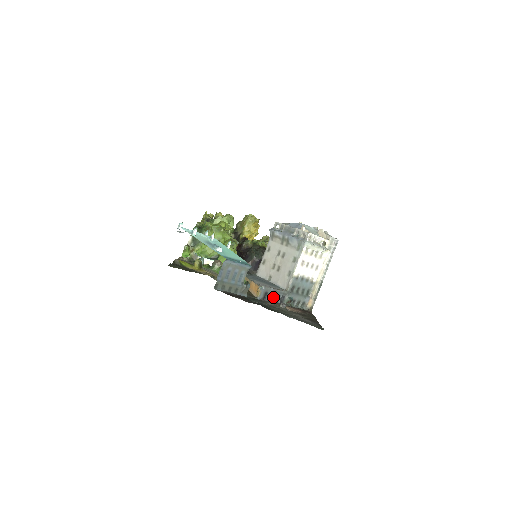
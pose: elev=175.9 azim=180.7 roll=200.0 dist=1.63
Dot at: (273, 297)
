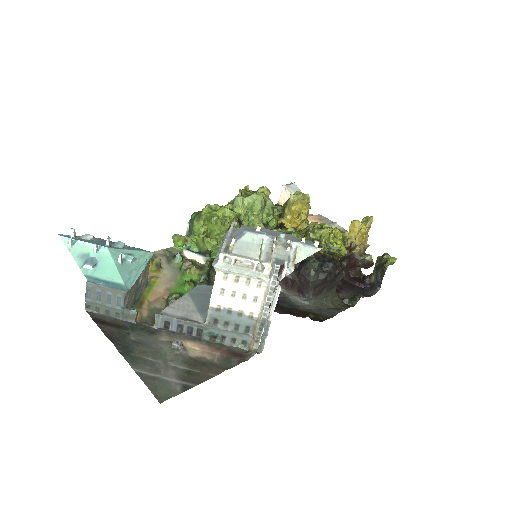
Dot at: (181, 328)
